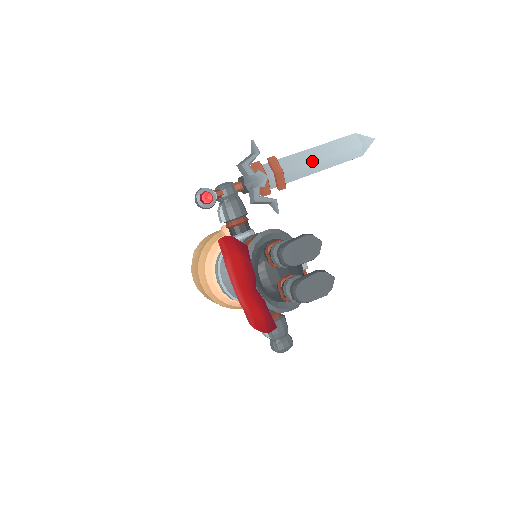
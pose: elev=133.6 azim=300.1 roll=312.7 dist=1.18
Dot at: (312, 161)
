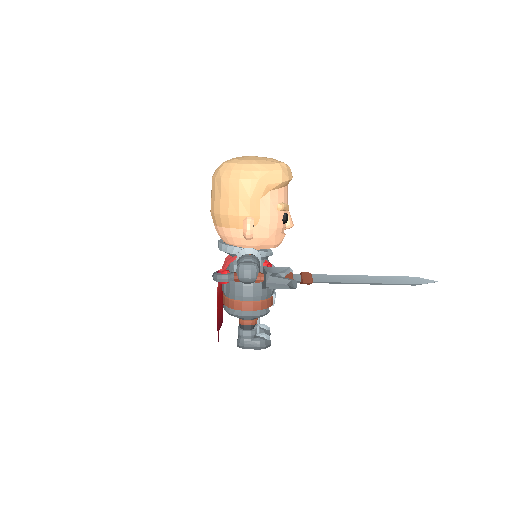
Dot at: (348, 283)
